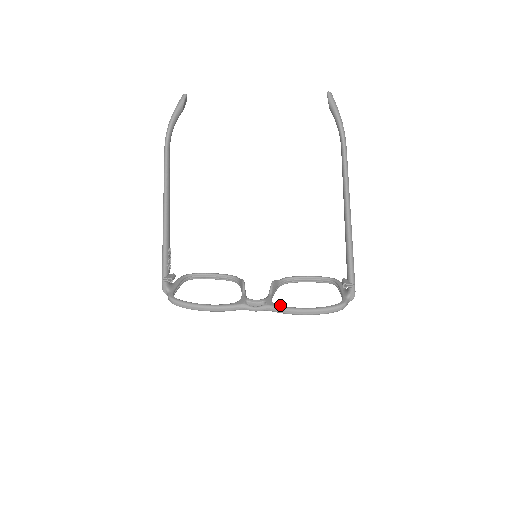
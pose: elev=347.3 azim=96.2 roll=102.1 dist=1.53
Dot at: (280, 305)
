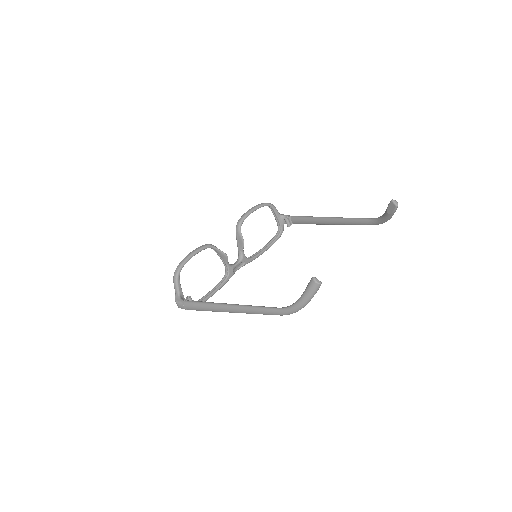
Dot at: (252, 258)
